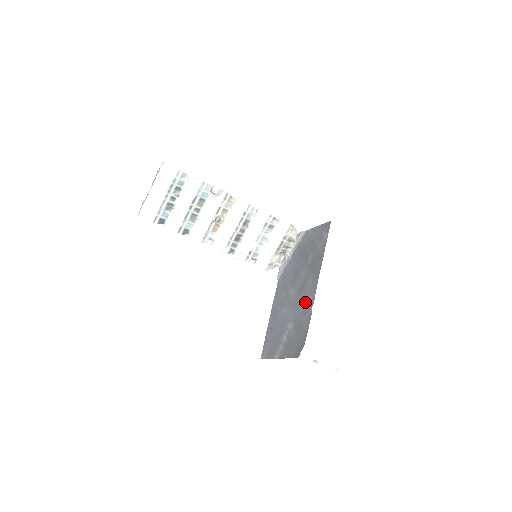
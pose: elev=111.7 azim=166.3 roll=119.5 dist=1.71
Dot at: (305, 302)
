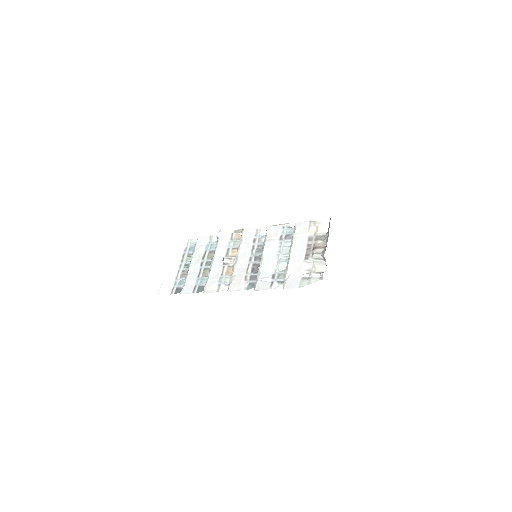
Dot at: occluded
